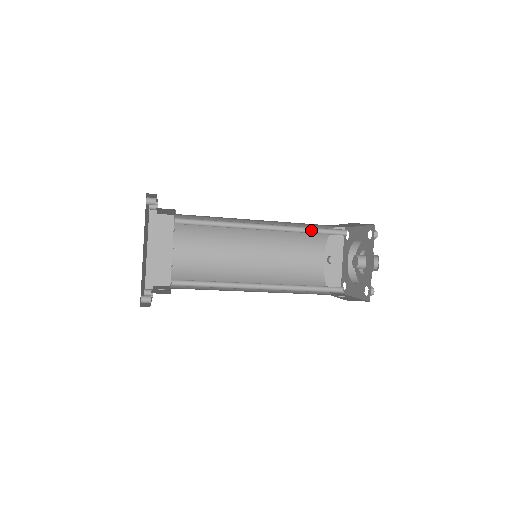
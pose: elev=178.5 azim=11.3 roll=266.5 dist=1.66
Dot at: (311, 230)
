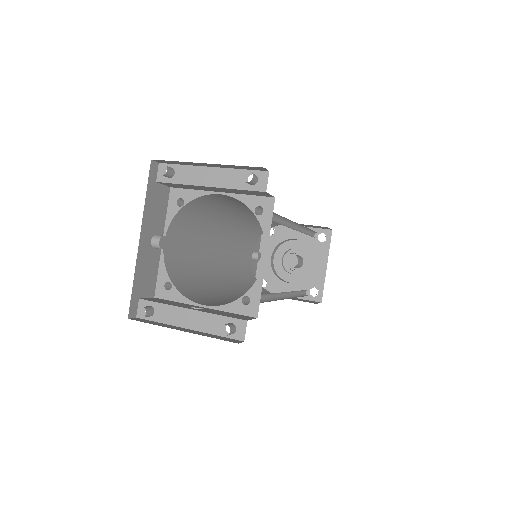
Dot at: (305, 231)
